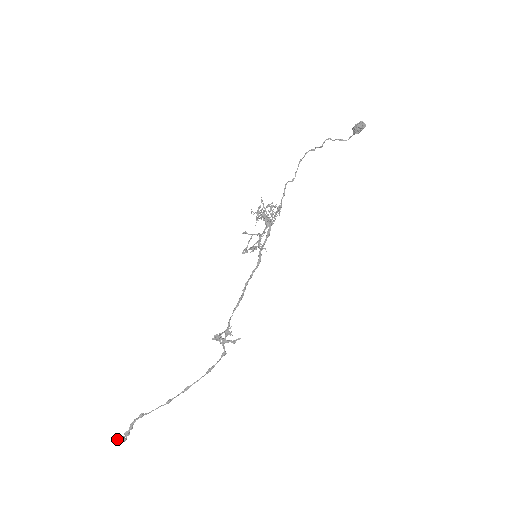
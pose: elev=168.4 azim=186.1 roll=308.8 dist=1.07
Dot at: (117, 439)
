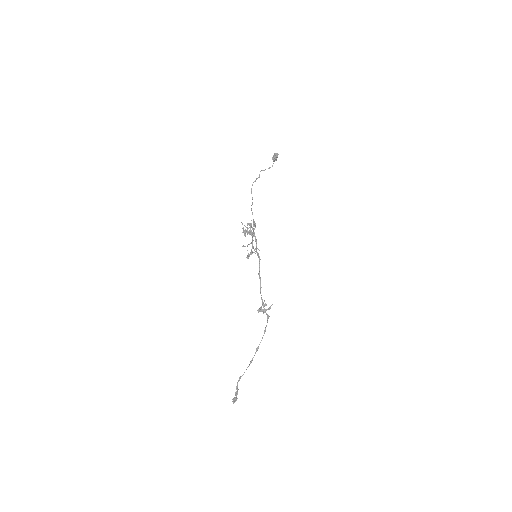
Dot at: (233, 400)
